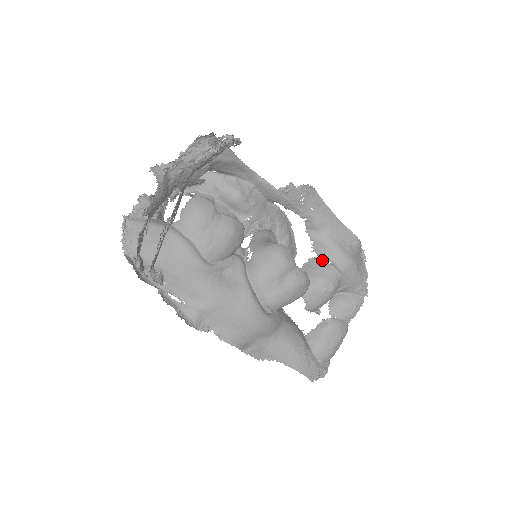
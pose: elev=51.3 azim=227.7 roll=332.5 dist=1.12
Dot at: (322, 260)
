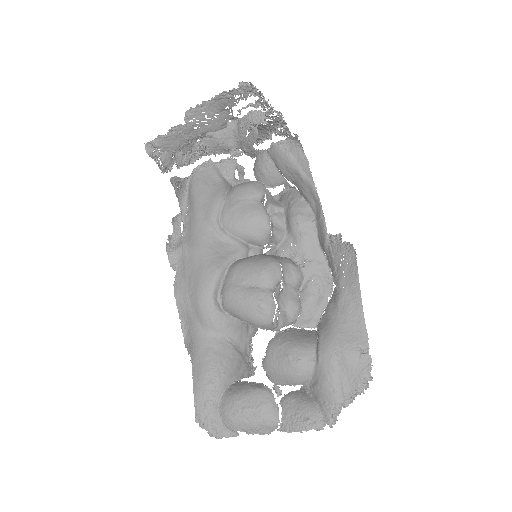
Dot at: (317, 336)
